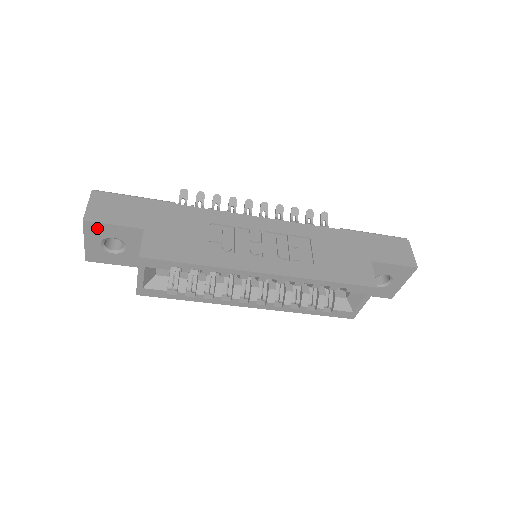
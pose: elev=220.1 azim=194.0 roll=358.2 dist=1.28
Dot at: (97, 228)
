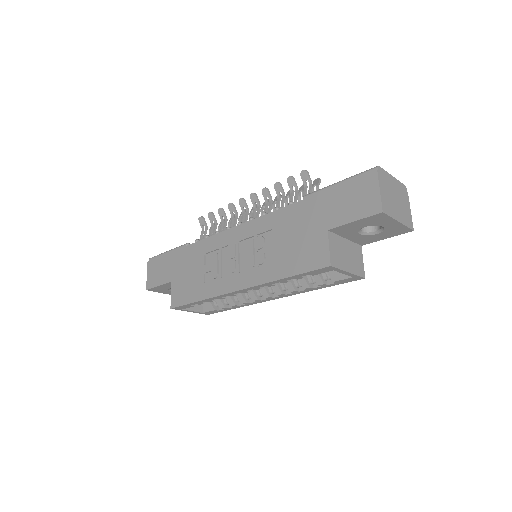
Dot at: (157, 289)
